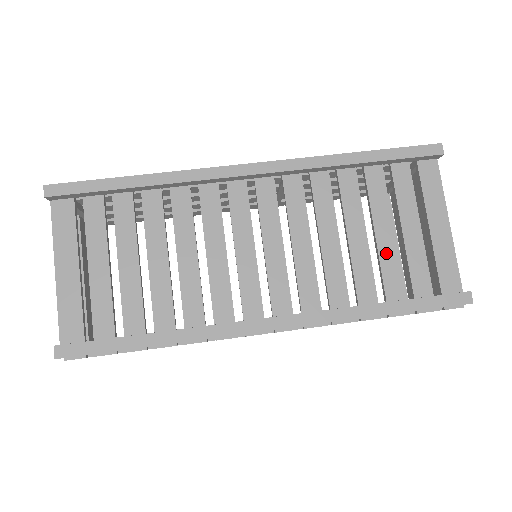
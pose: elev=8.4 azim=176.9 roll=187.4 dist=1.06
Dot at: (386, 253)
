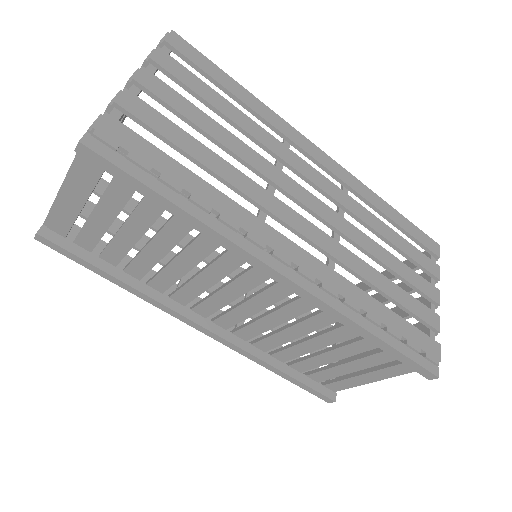
Dot at: (319, 360)
